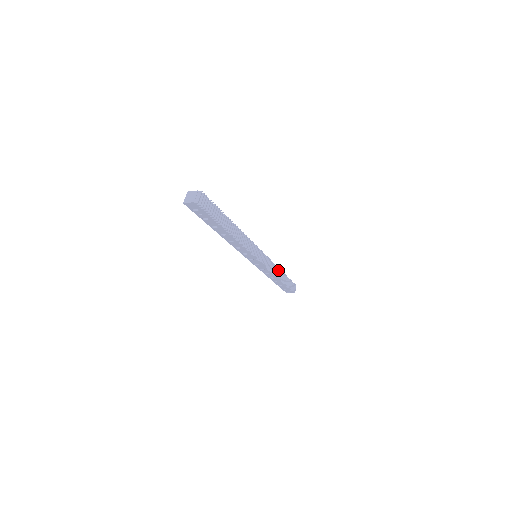
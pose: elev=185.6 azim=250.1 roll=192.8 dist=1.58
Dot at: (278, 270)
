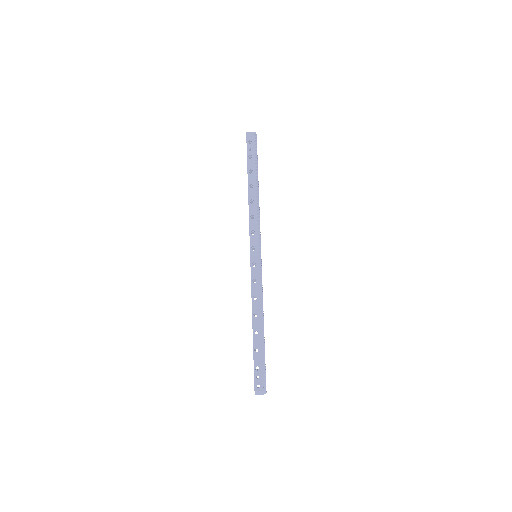
Dot at: (263, 313)
